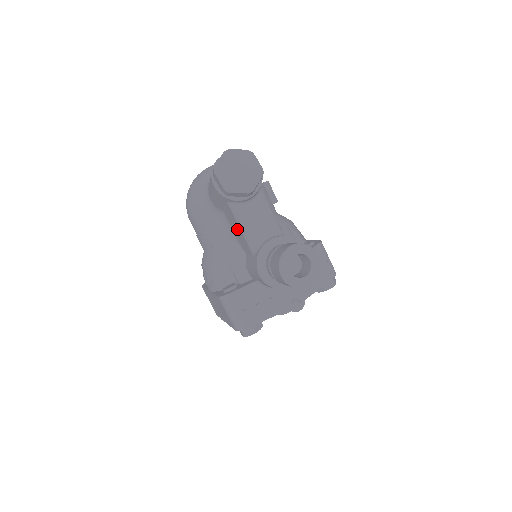
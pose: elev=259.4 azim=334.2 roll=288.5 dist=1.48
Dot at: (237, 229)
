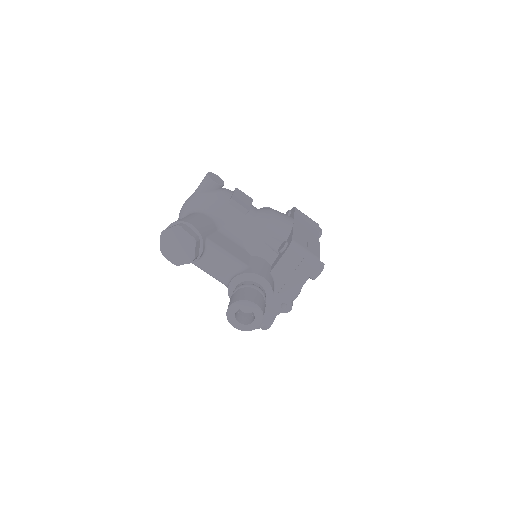
Dot at: occluded
